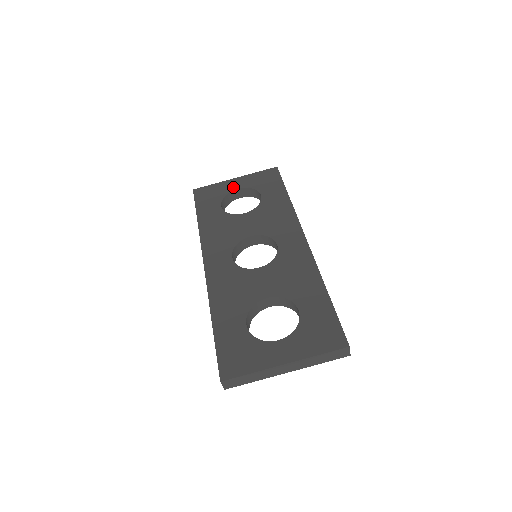
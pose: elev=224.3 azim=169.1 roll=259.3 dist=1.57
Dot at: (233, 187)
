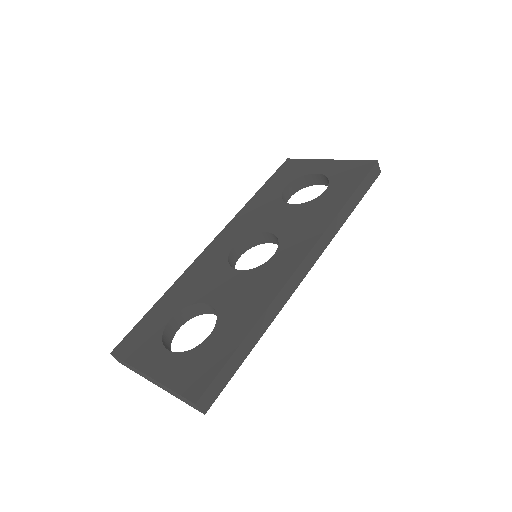
Dot at: (316, 169)
